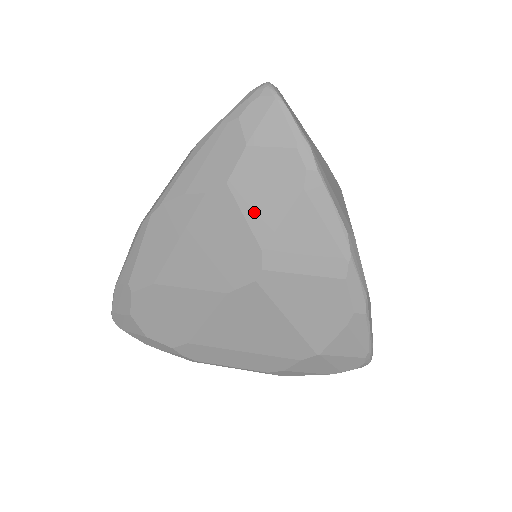
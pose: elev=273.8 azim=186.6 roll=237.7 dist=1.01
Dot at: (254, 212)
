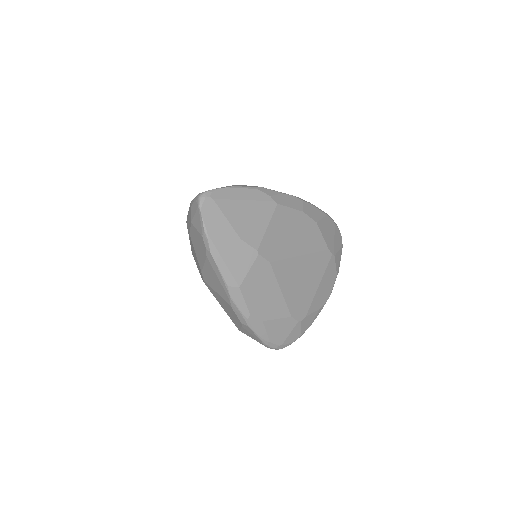
Dot at: (197, 253)
